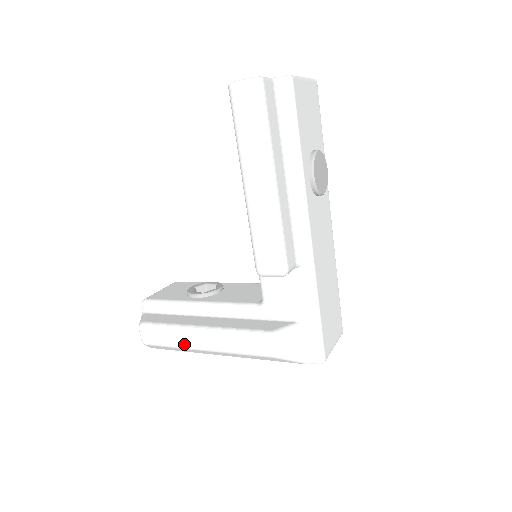
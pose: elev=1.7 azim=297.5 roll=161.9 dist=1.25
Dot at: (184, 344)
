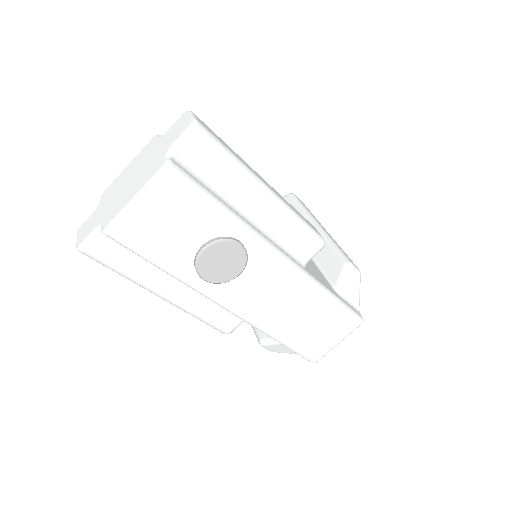
Dot at: occluded
